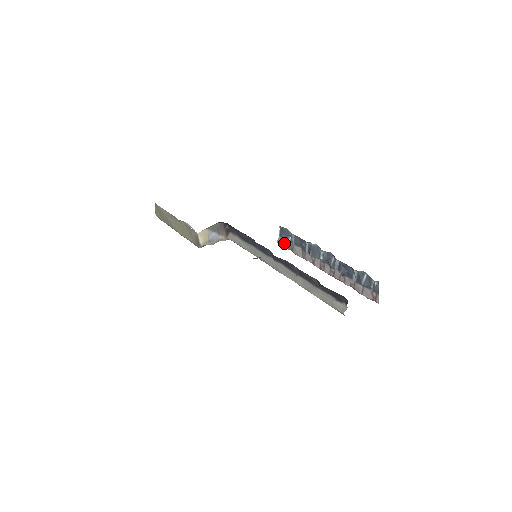
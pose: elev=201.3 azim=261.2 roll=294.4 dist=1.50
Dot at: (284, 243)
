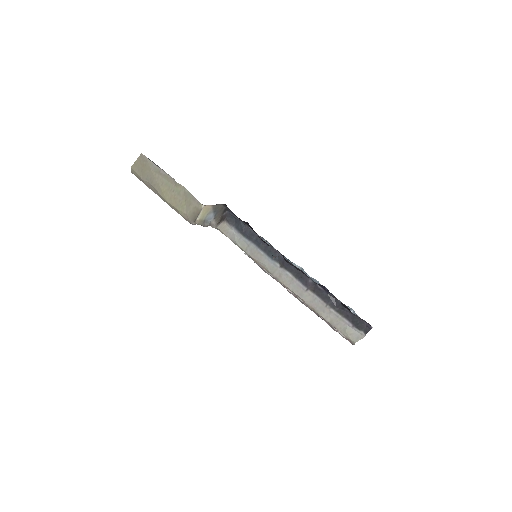
Dot at: occluded
